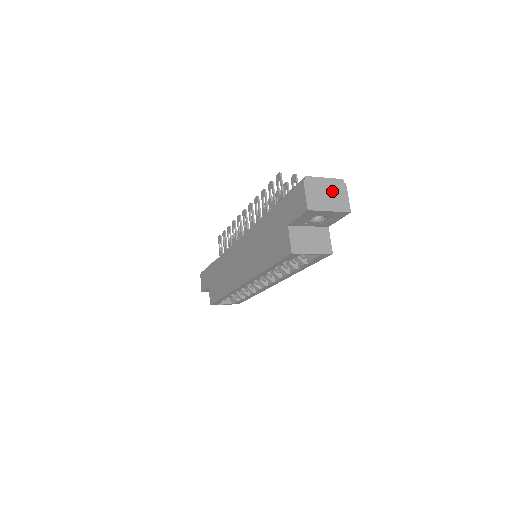
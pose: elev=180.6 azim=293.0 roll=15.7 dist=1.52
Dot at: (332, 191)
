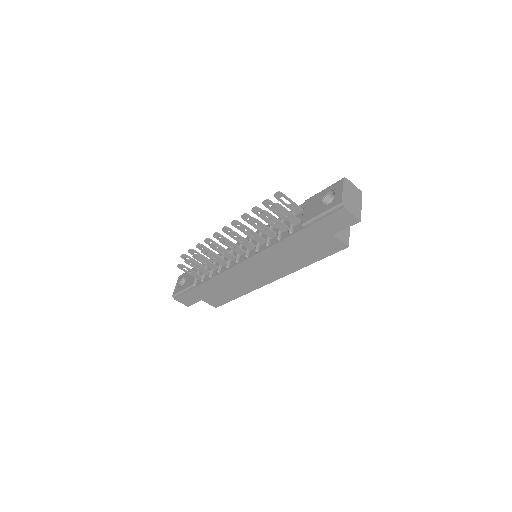
Dot at: (350, 193)
